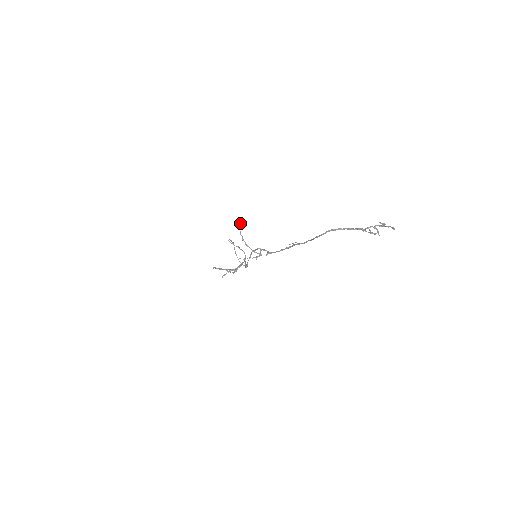
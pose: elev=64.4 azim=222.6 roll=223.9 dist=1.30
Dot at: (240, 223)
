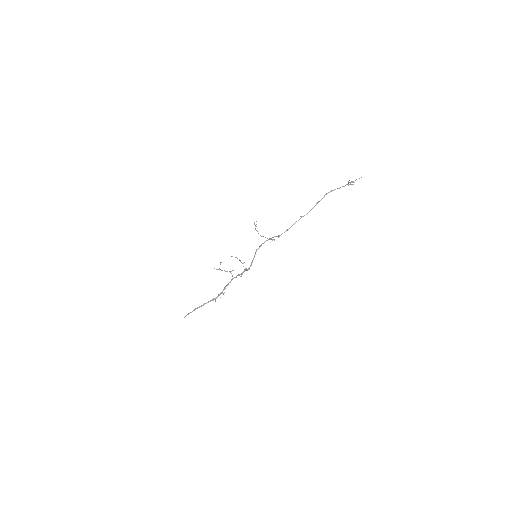
Dot at: (254, 222)
